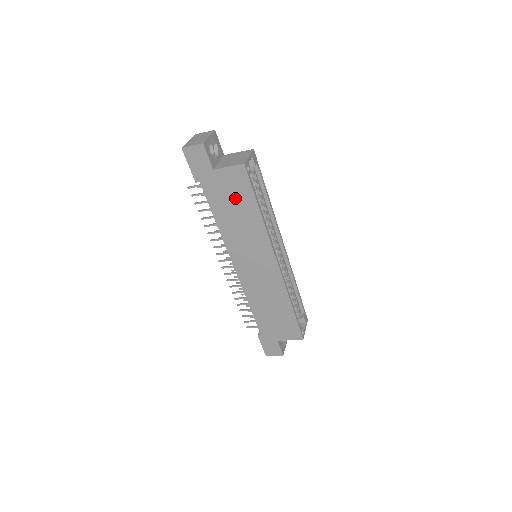
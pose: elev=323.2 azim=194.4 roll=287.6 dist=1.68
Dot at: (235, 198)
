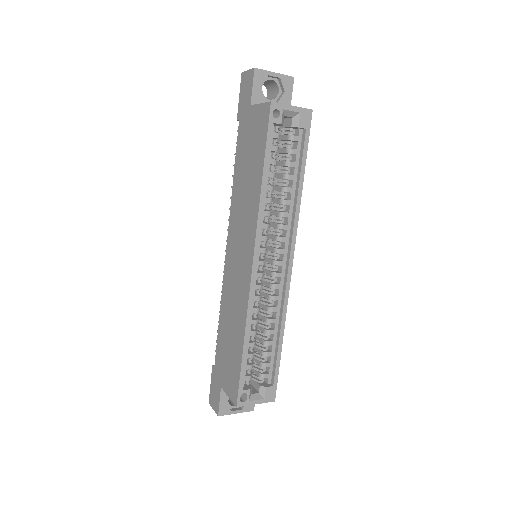
Dot at: (253, 150)
